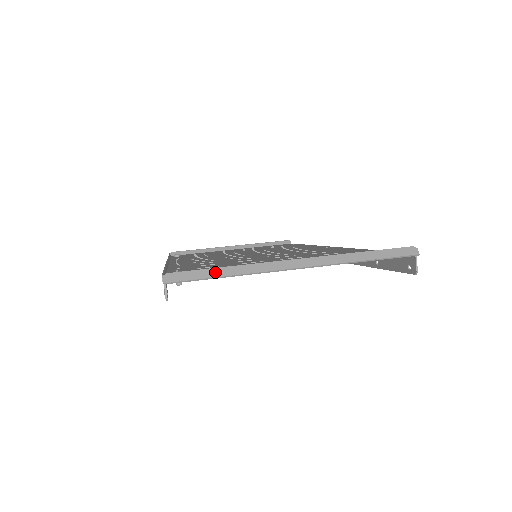
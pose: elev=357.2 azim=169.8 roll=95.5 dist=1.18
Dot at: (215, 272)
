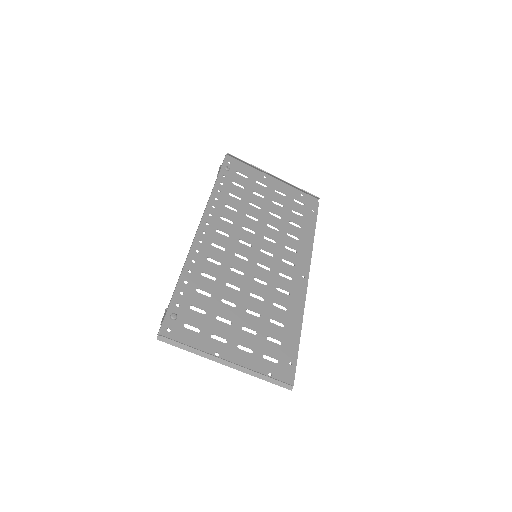
Dot at: (185, 347)
